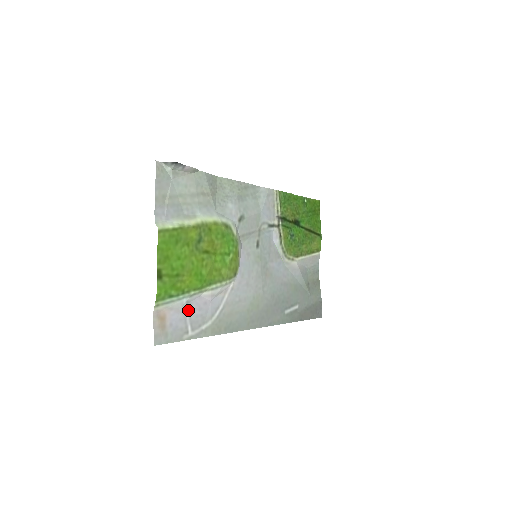
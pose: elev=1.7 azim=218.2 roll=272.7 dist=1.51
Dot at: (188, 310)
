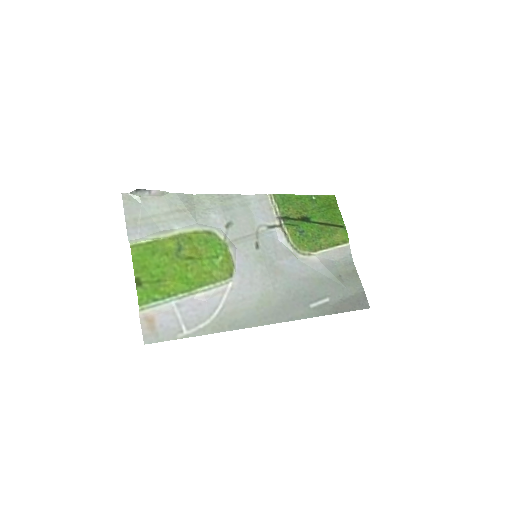
Dot at: (180, 312)
